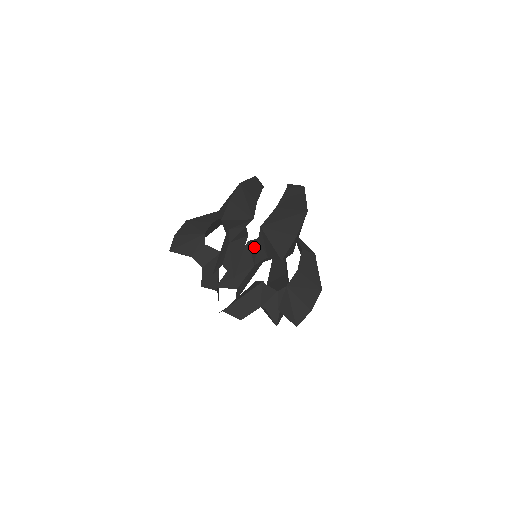
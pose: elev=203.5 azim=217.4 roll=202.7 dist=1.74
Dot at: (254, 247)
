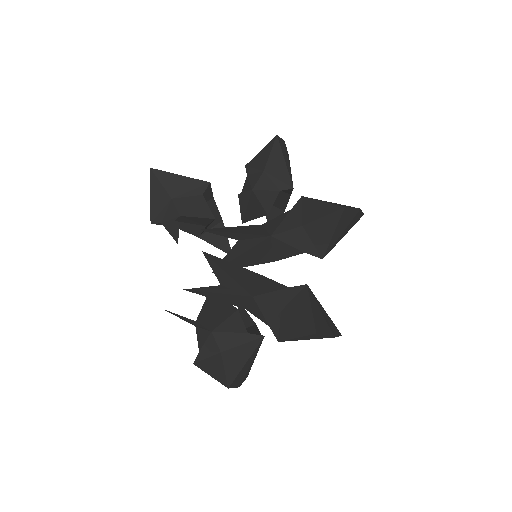
Dot at: (277, 221)
